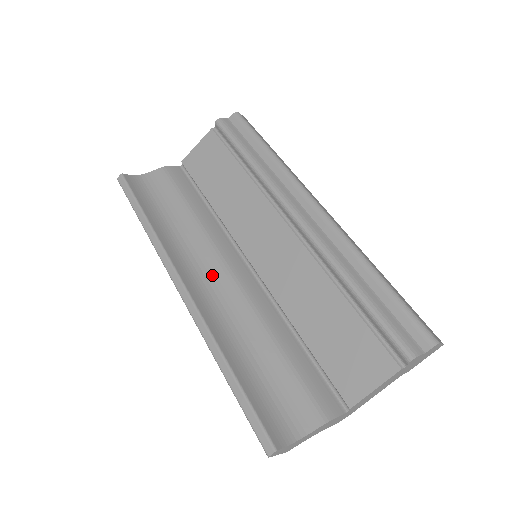
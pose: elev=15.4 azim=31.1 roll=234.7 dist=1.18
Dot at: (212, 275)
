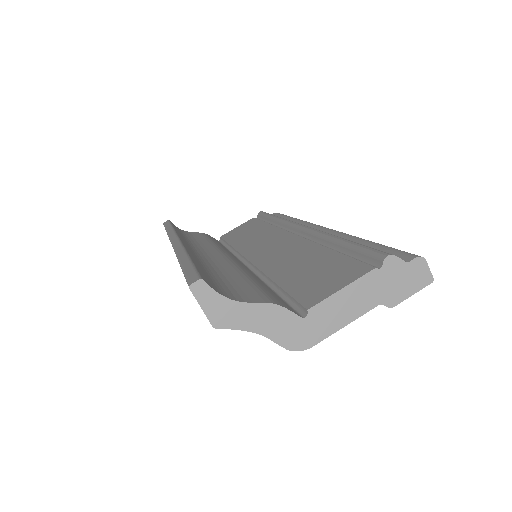
Dot at: (208, 253)
